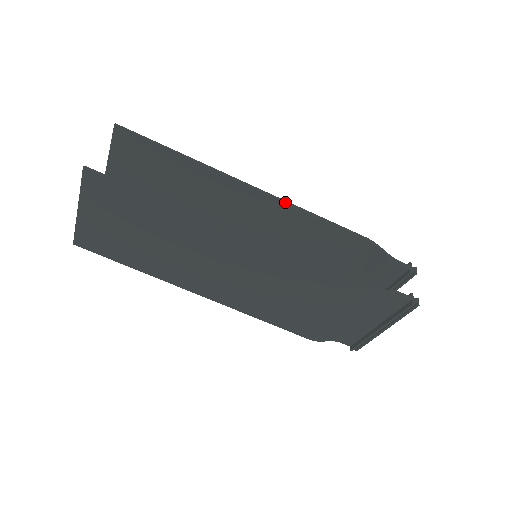
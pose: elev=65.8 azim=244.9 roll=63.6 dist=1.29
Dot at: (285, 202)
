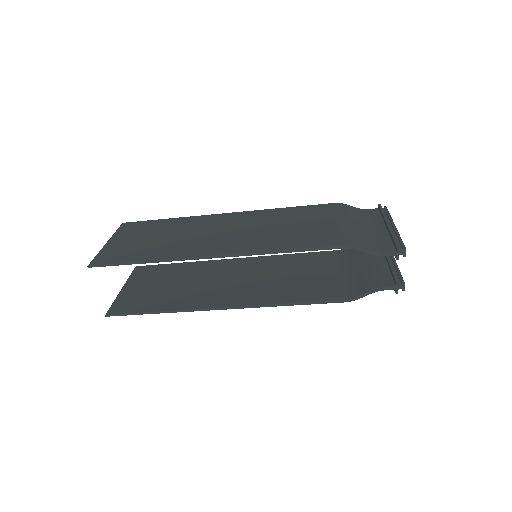
Dot at: (250, 255)
